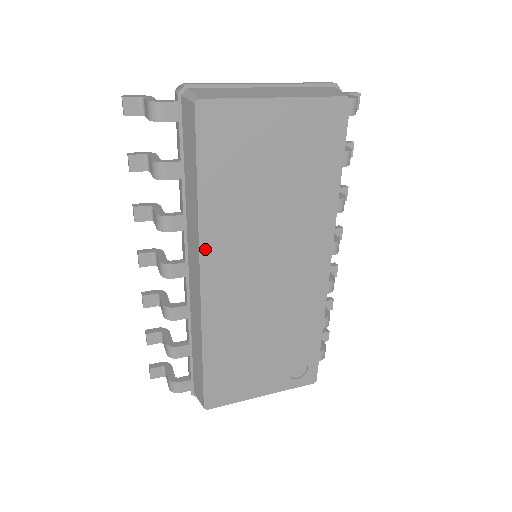
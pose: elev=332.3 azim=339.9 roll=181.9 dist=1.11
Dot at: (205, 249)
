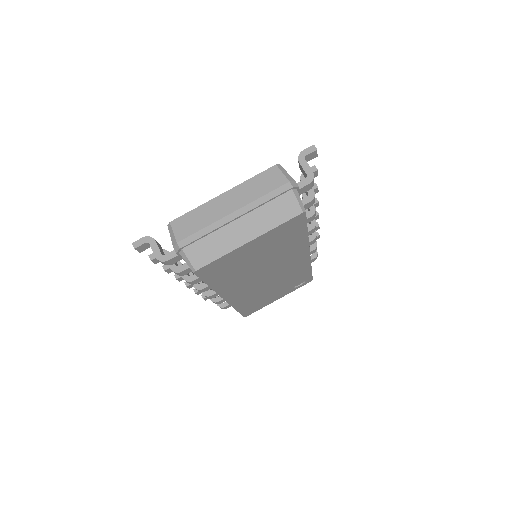
Dot at: (223, 294)
